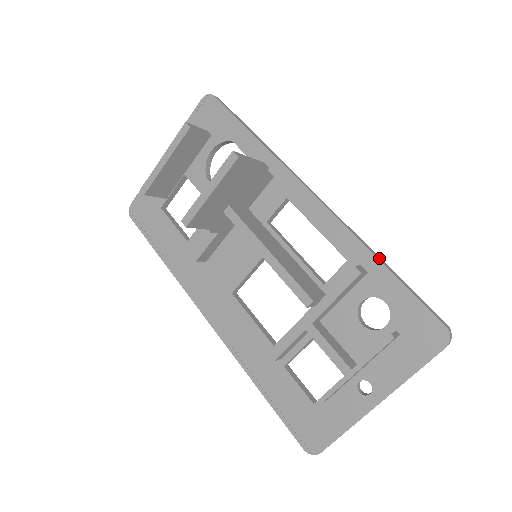
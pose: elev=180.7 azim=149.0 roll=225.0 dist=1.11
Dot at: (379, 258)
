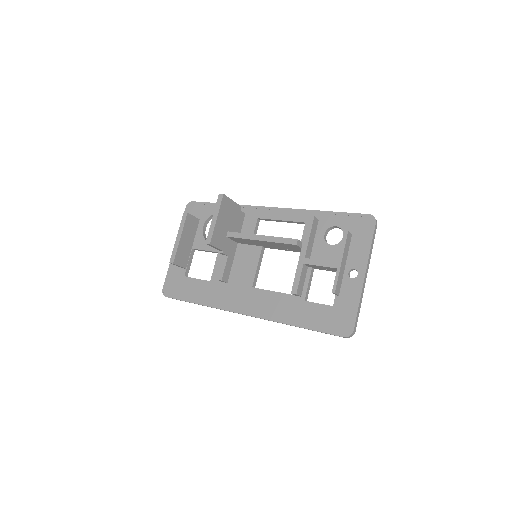
Dot at: (320, 211)
